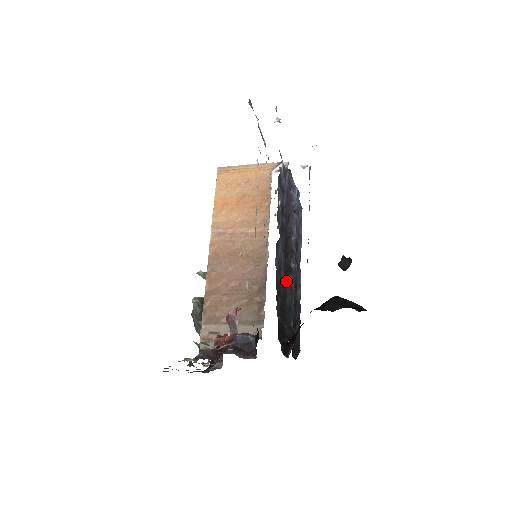
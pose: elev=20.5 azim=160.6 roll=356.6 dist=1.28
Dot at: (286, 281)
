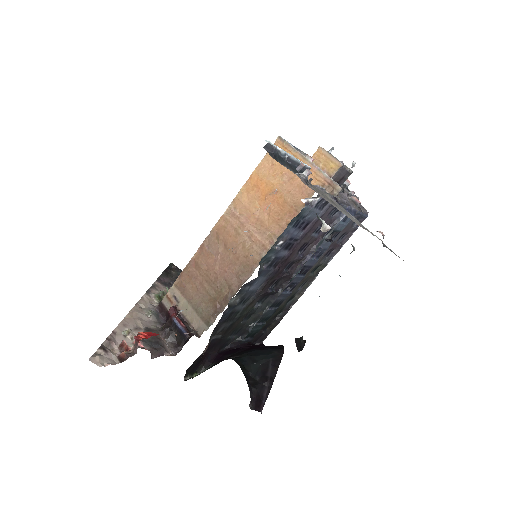
Dot at: (260, 302)
